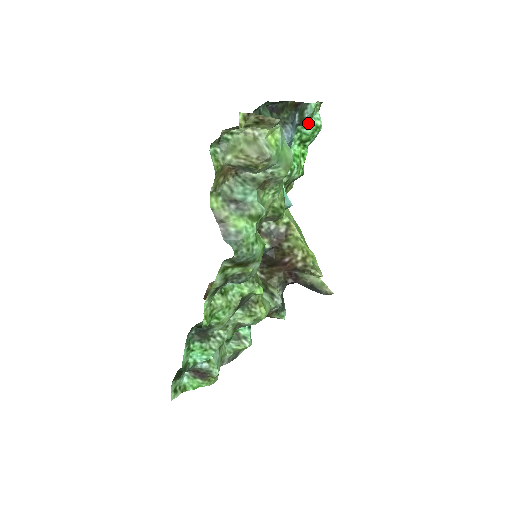
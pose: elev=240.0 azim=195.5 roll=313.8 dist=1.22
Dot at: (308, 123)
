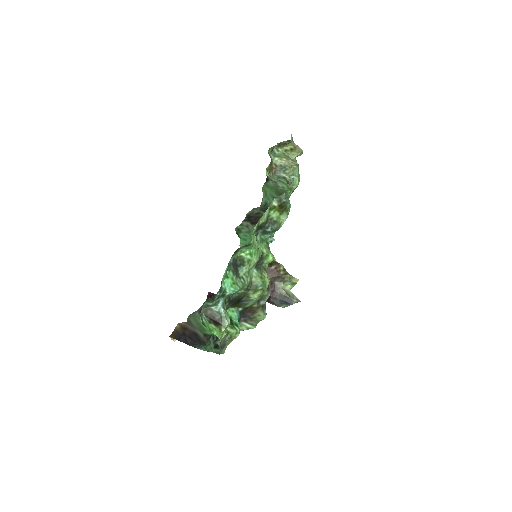
Dot at: occluded
